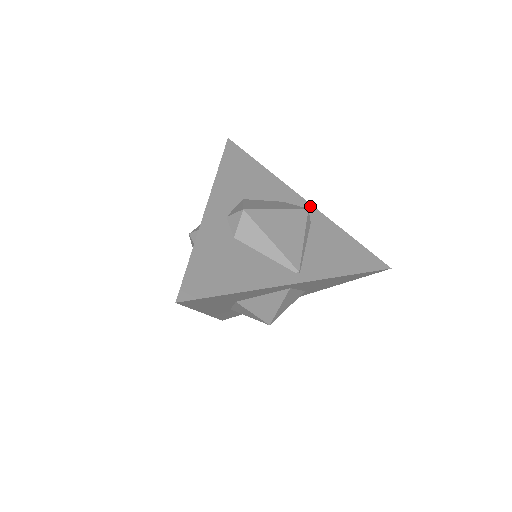
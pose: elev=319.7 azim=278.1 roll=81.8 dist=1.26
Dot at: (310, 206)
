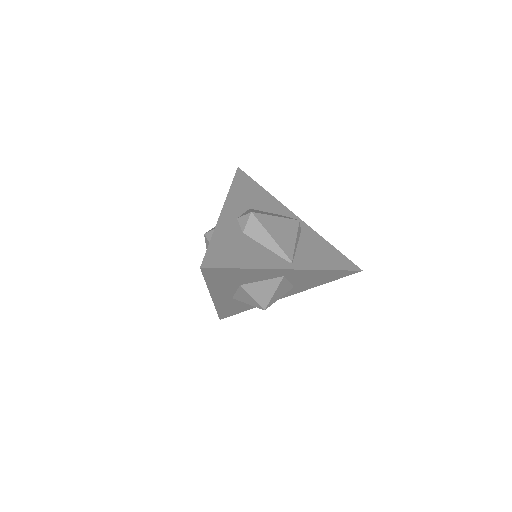
Dot at: (300, 221)
